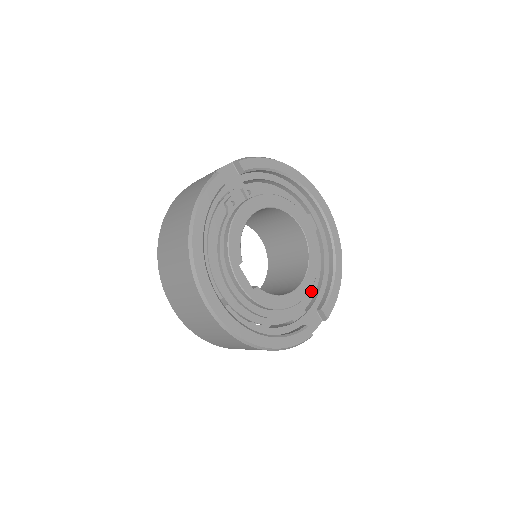
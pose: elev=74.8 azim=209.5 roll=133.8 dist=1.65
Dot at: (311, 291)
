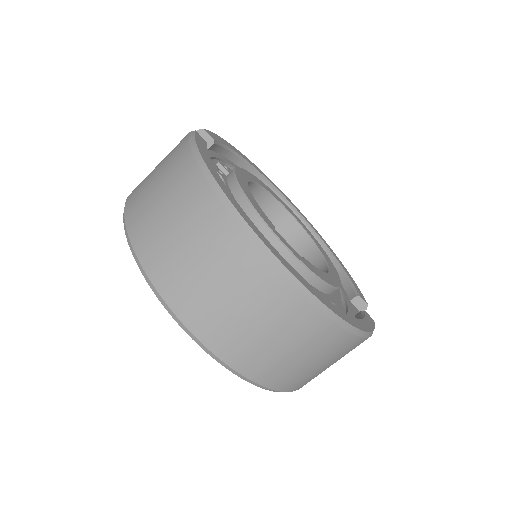
Dot at: occluded
